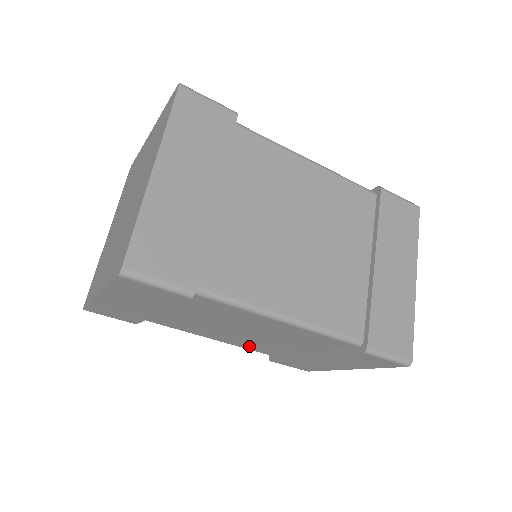
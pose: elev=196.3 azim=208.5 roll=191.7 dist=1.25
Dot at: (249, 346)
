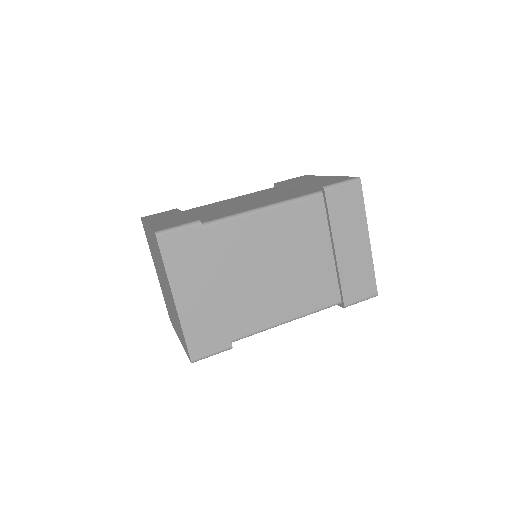
Dot at: occluded
